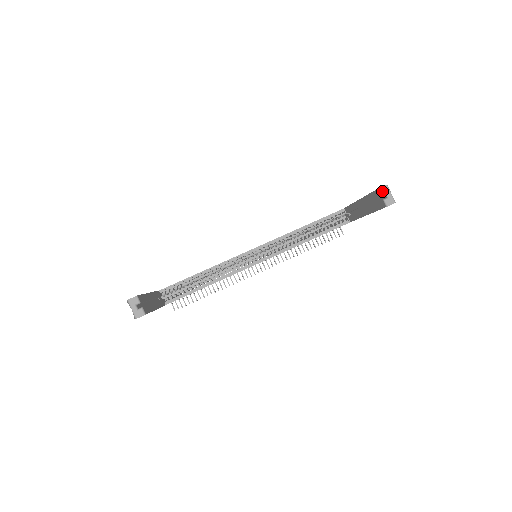
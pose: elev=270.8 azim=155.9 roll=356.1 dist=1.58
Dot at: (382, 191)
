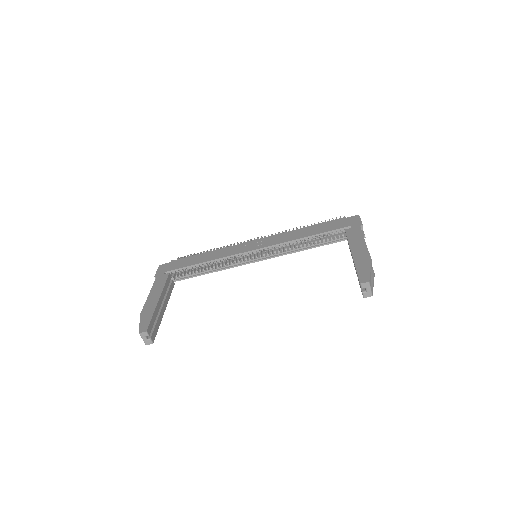
Dot at: (363, 286)
